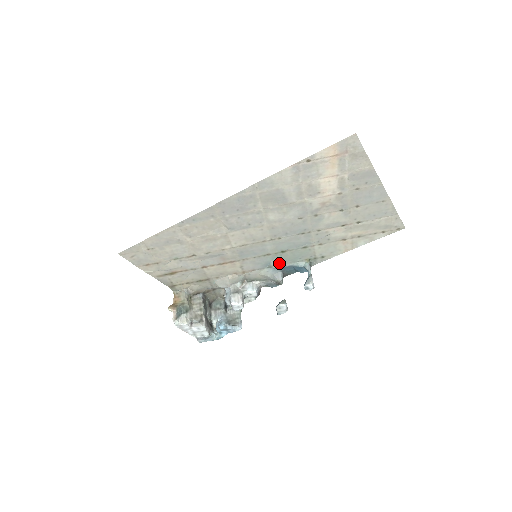
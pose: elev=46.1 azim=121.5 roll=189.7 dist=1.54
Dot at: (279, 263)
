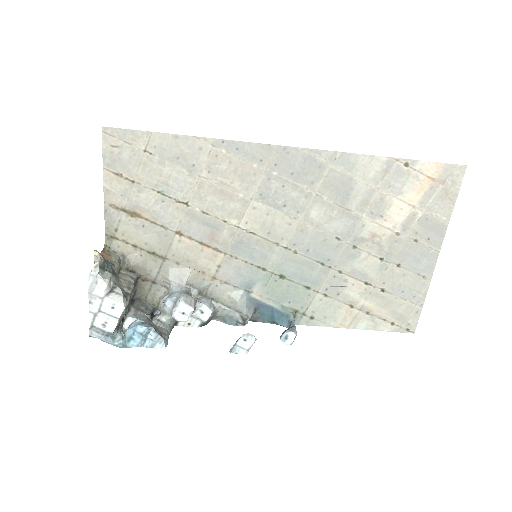
Dot at: (262, 293)
